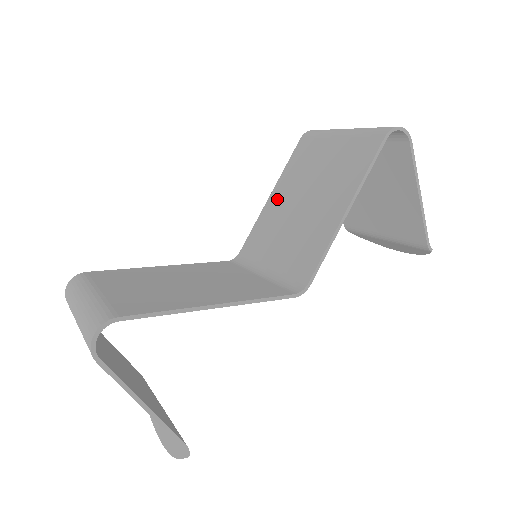
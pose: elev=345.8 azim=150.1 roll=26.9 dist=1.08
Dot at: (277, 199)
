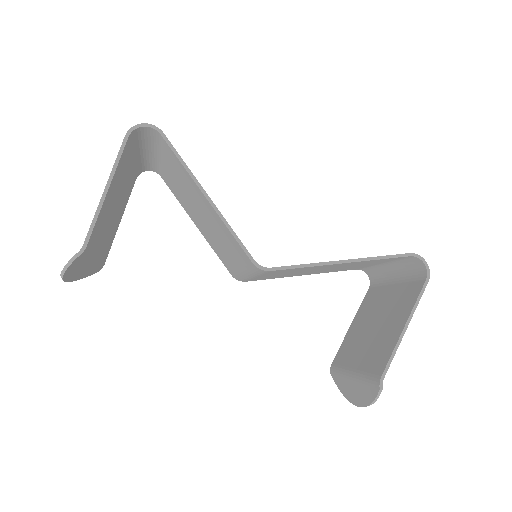
Dot at: occluded
